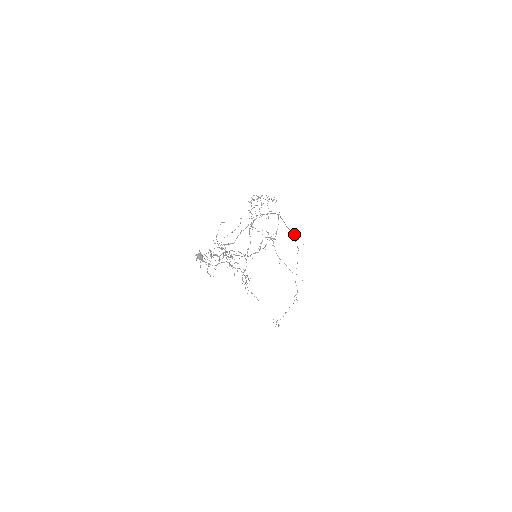
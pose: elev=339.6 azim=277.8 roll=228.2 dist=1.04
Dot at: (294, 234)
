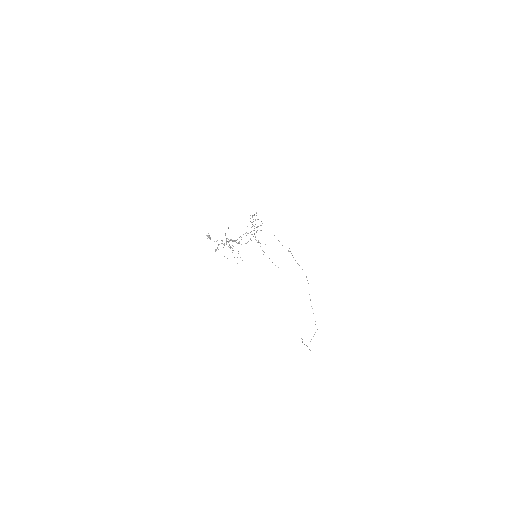
Dot at: occluded
